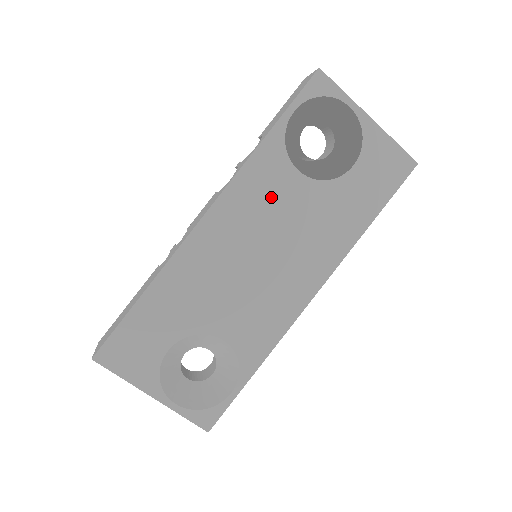
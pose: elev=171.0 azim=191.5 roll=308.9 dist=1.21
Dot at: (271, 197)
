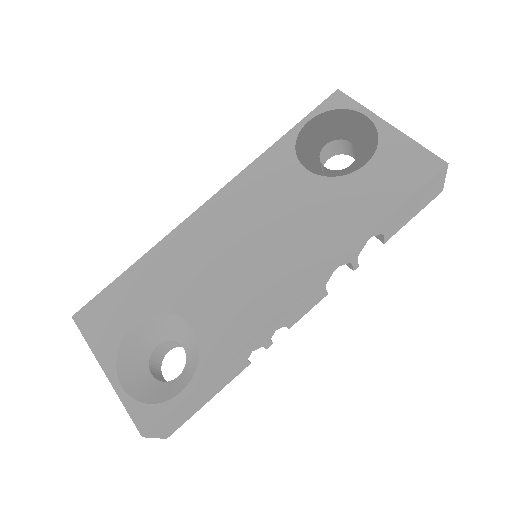
Dot at: (273, 189)
